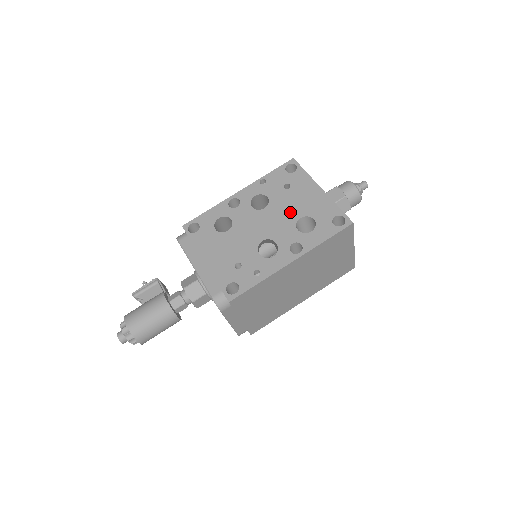
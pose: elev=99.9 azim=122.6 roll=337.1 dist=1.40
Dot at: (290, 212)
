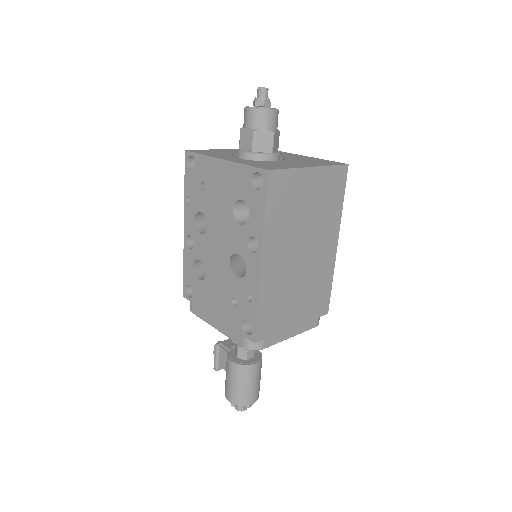
Dot at: (223, 211)
